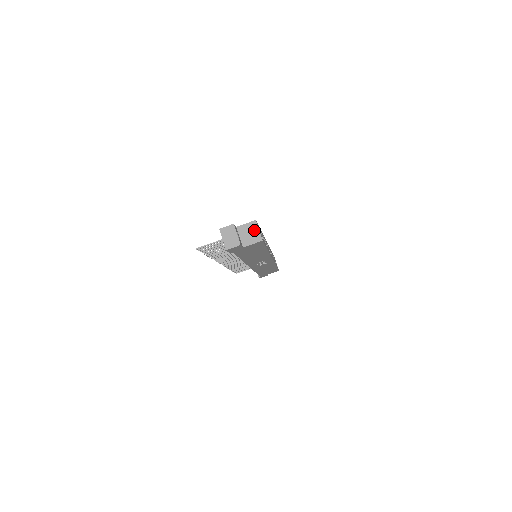
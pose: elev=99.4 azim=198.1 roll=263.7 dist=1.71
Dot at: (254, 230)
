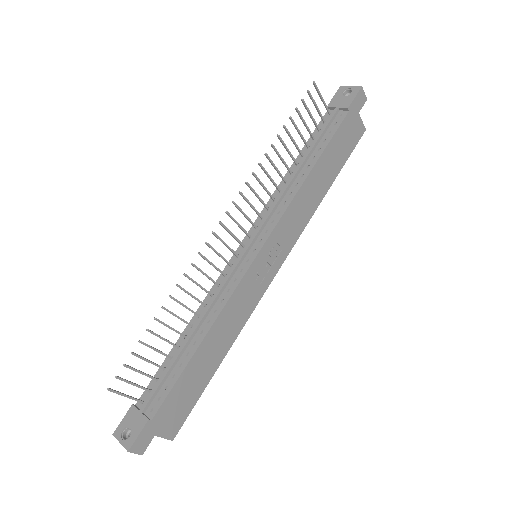
Dot at: occluded
